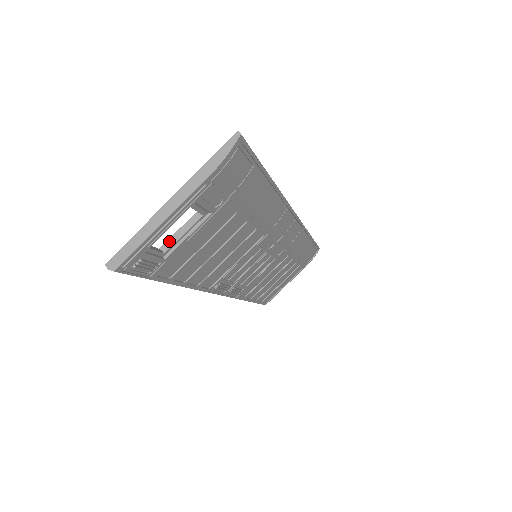
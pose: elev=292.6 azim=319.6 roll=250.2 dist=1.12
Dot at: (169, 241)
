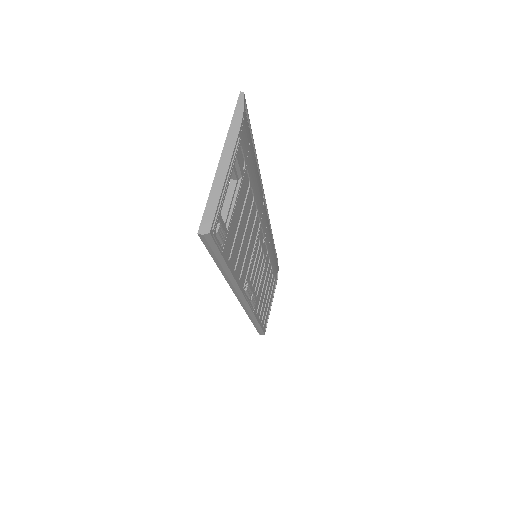
Dot at: (222, 214)
